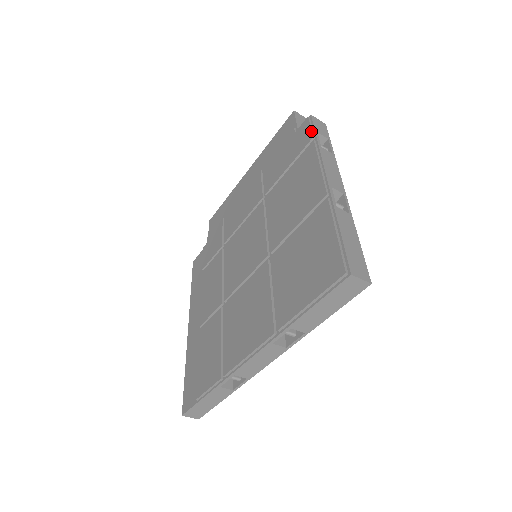
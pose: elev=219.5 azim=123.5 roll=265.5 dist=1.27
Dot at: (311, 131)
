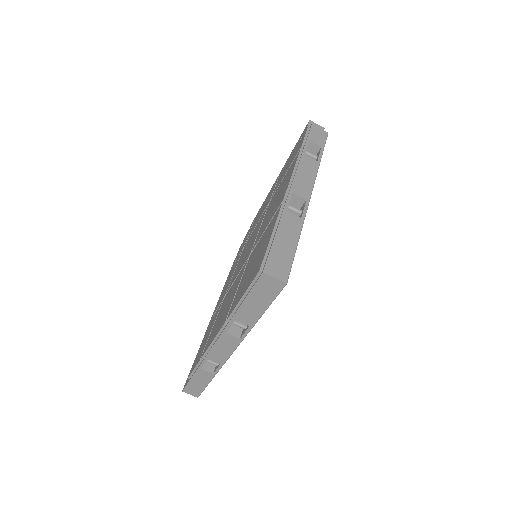
Dot at: (303, 140)
